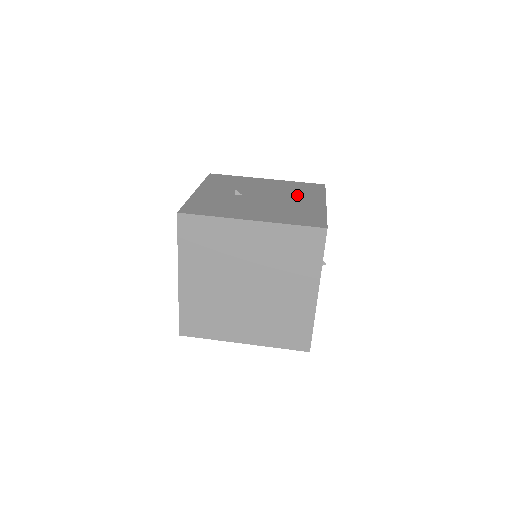
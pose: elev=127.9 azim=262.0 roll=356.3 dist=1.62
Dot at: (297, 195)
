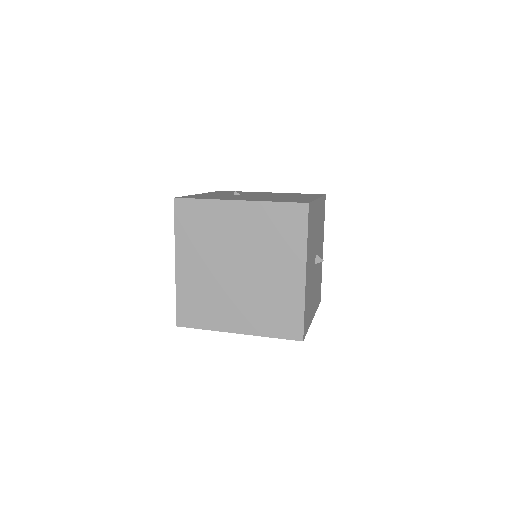
Dot at: occluded
